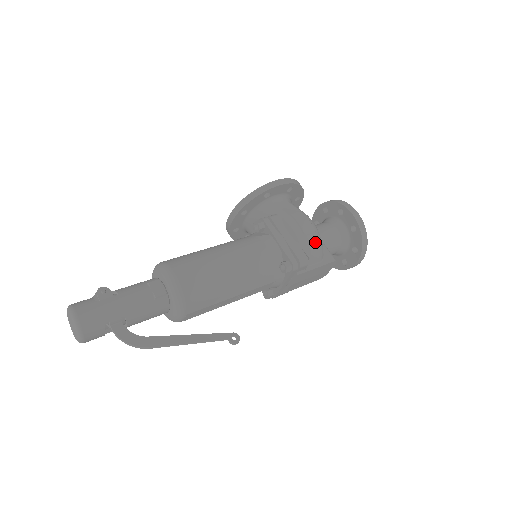
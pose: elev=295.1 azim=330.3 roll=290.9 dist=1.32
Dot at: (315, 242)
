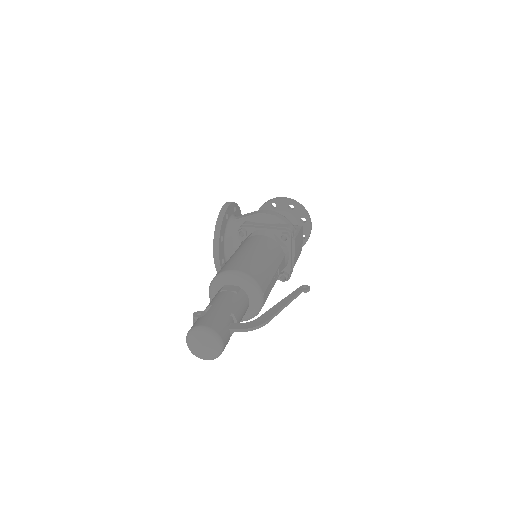
Dot at: (283, 218)
